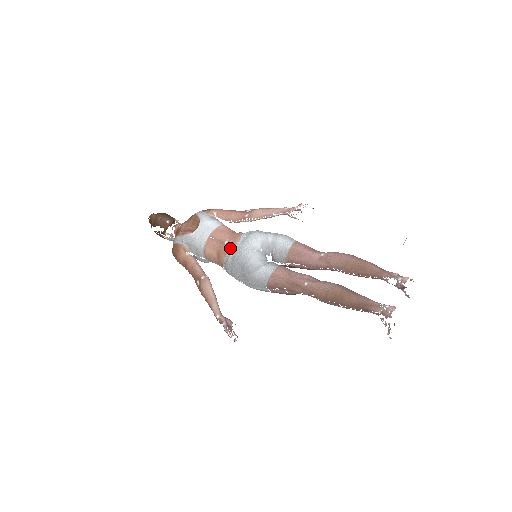
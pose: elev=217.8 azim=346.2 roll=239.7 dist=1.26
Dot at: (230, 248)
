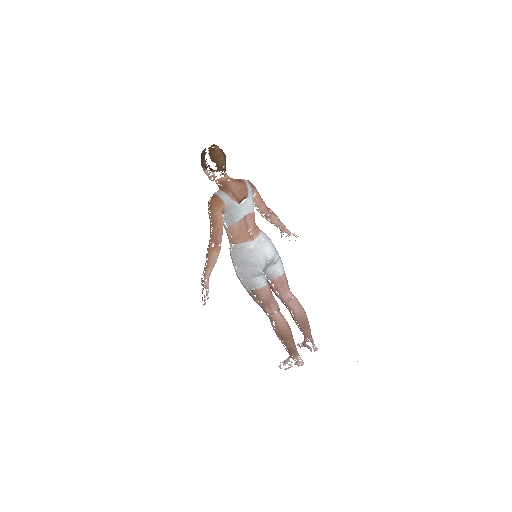
Dot at: (250, 239)
